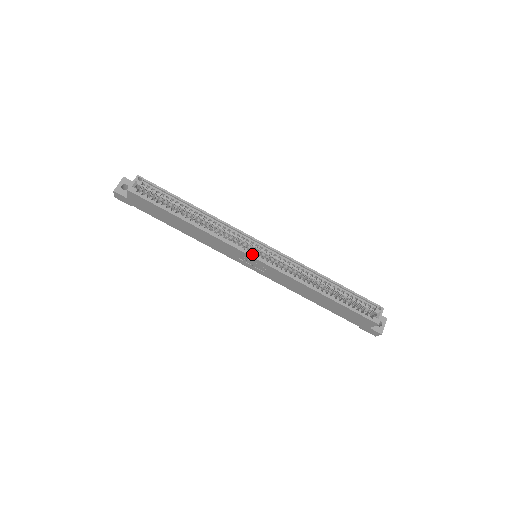
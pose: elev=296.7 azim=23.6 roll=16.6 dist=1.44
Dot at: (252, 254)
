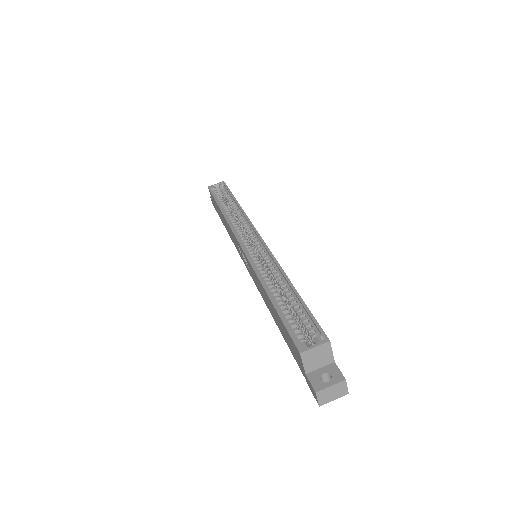
Dot at: (242, 242)
